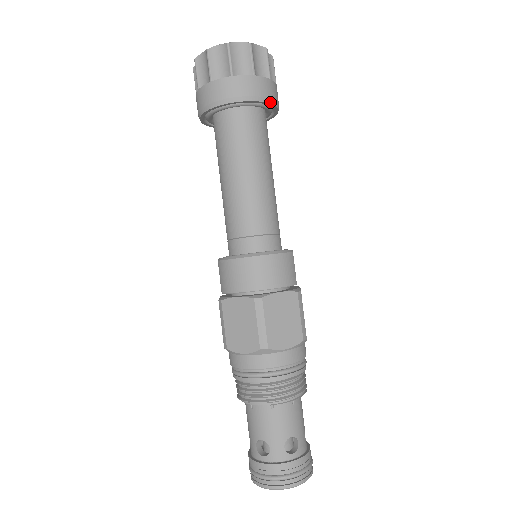
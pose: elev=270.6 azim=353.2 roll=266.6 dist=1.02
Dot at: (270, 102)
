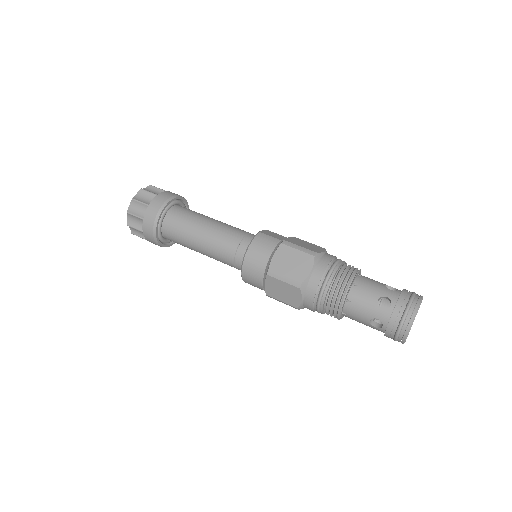
Dot at: (168, 202)
